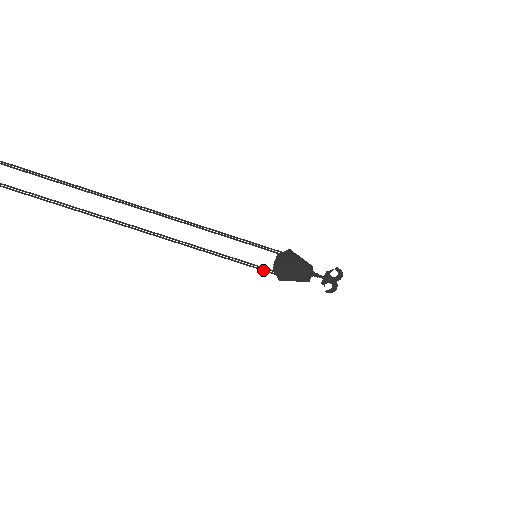
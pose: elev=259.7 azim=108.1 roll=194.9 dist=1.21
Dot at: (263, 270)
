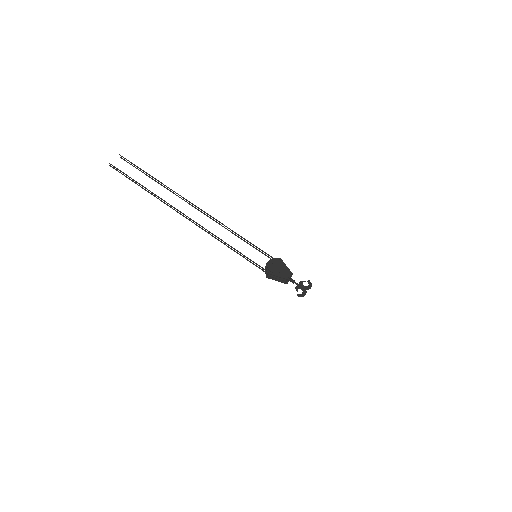
Dot at: (258, 265)
